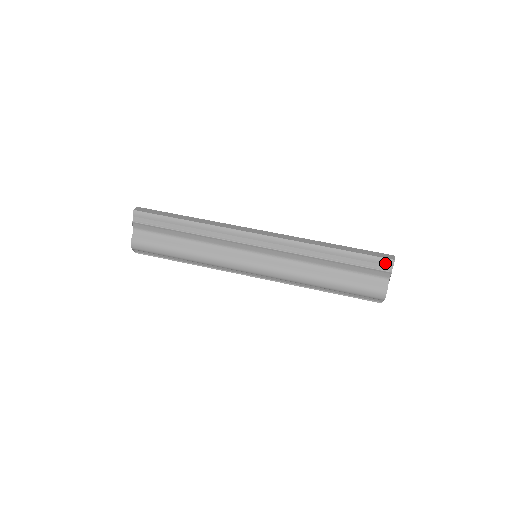
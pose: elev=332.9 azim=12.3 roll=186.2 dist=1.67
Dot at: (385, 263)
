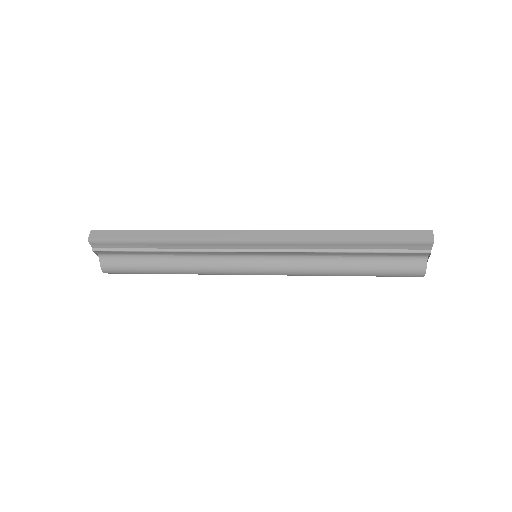
Dot at: (421, 245)
